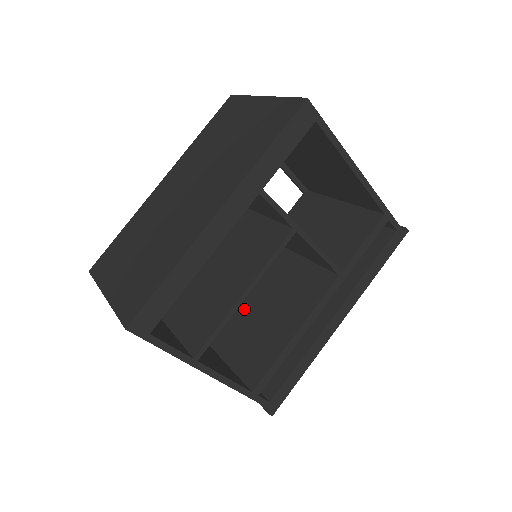
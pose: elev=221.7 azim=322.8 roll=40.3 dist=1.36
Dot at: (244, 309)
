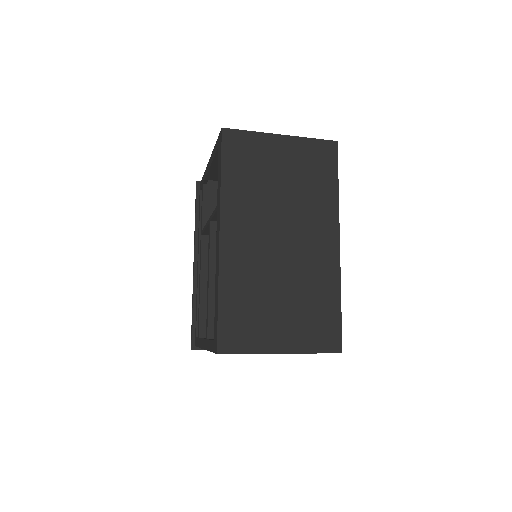
Dot at: occluded
